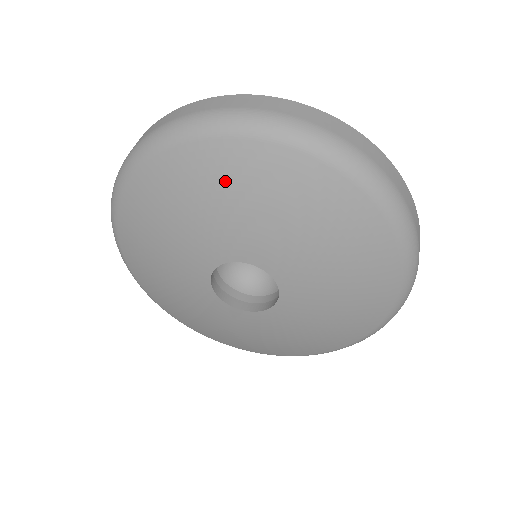
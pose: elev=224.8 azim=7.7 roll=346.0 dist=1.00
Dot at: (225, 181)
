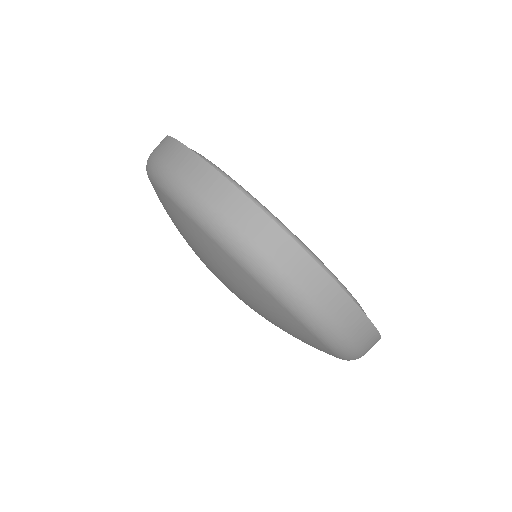
Dot at: (226, 270)
